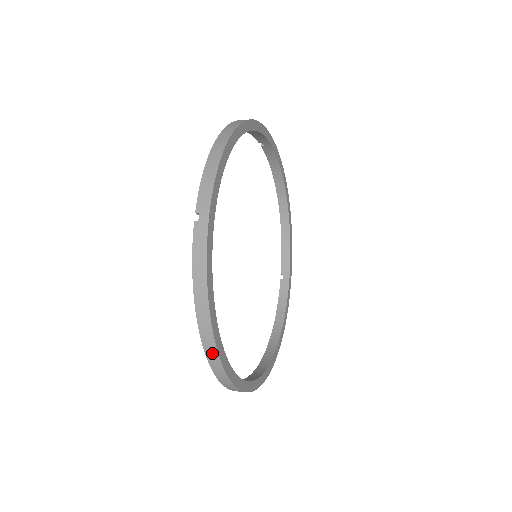
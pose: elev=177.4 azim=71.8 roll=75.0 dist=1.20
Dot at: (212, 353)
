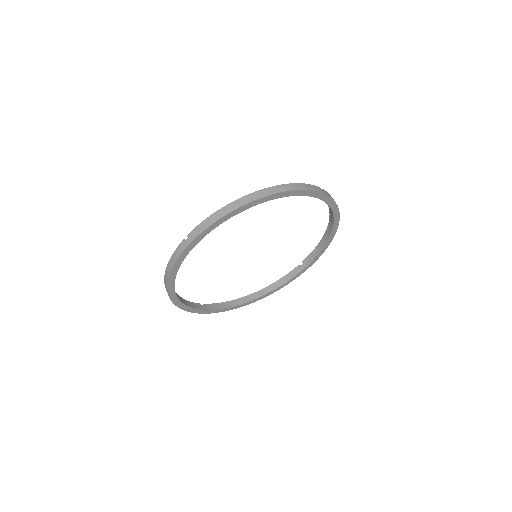
Dot at: occluded
